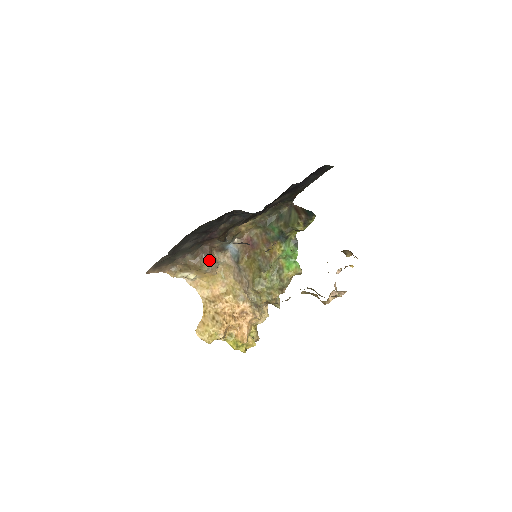
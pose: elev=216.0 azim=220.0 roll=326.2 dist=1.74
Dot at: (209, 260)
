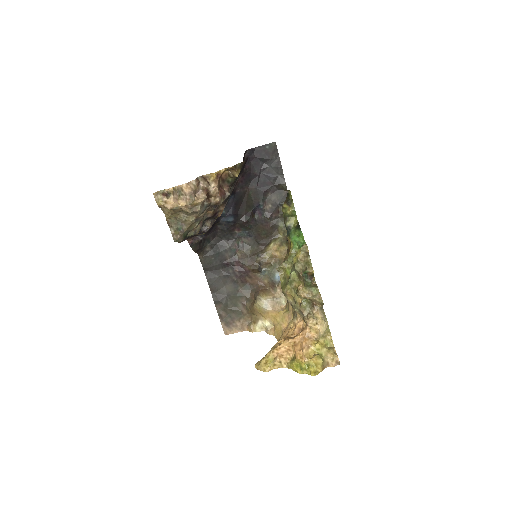
Dot at: (261, 296)
